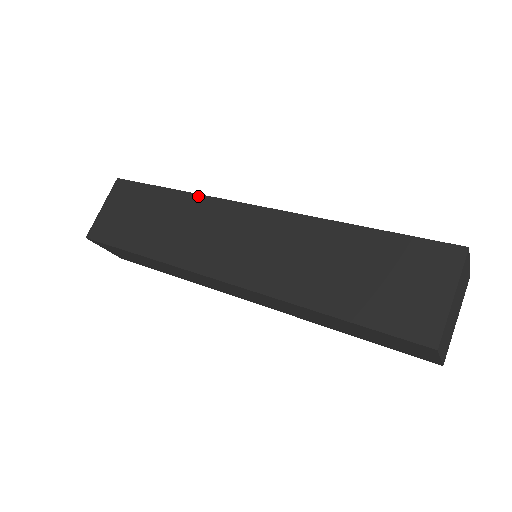
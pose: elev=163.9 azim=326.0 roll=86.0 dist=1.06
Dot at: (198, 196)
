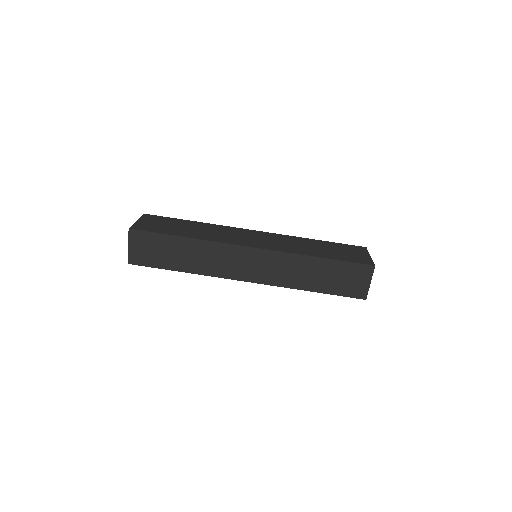
Dot at: (217, 225)
